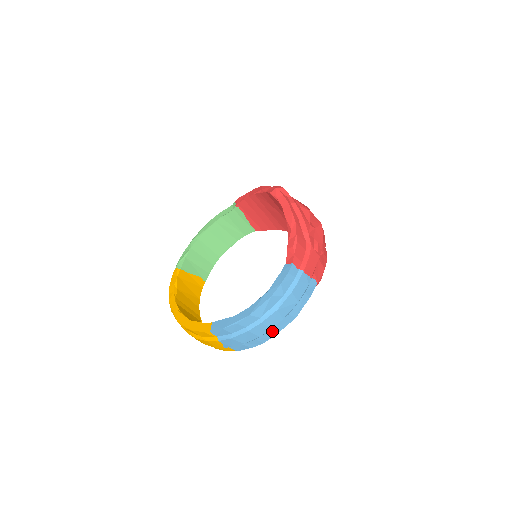
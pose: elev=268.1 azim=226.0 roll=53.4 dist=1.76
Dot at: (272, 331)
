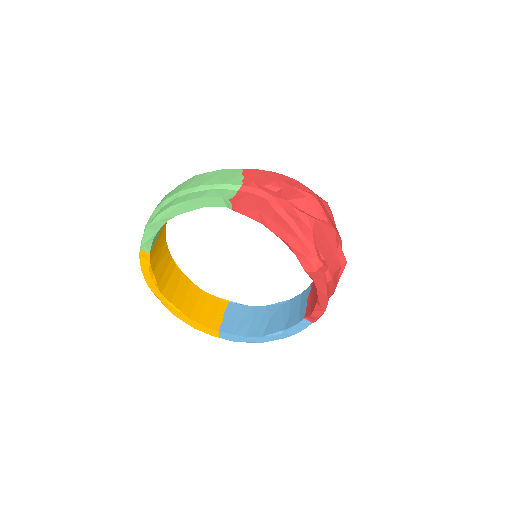
Dot at: occluded
